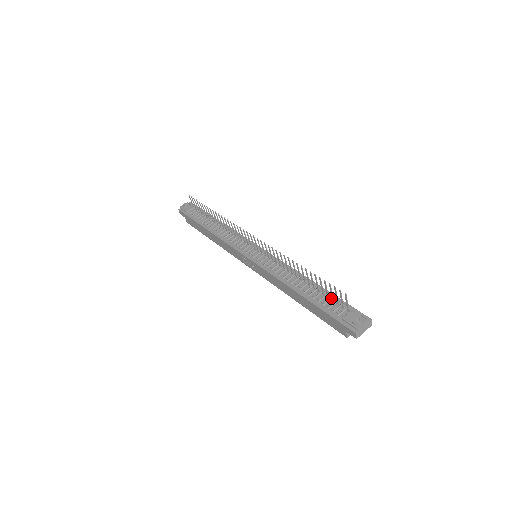
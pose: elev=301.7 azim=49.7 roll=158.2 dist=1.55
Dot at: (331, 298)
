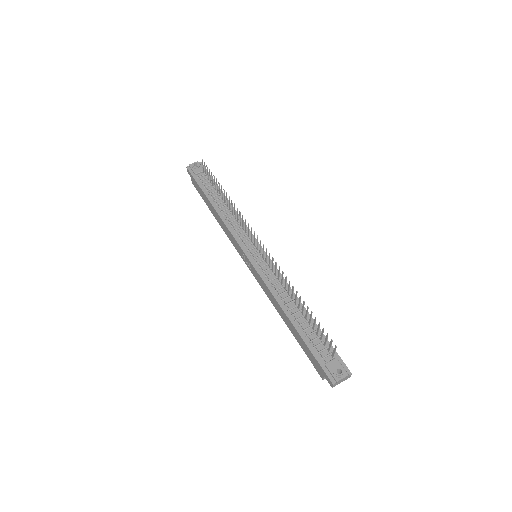
Dot at: (319, 336)
